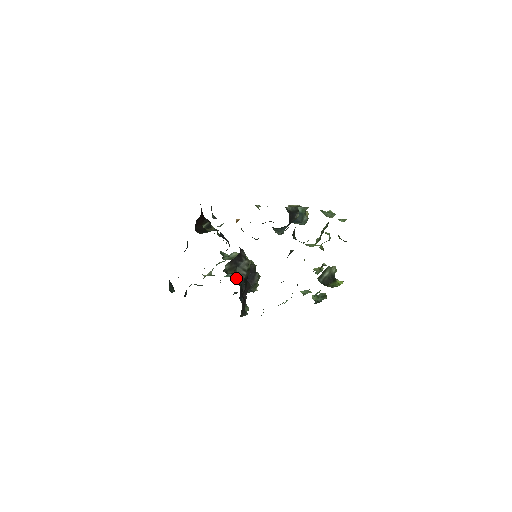
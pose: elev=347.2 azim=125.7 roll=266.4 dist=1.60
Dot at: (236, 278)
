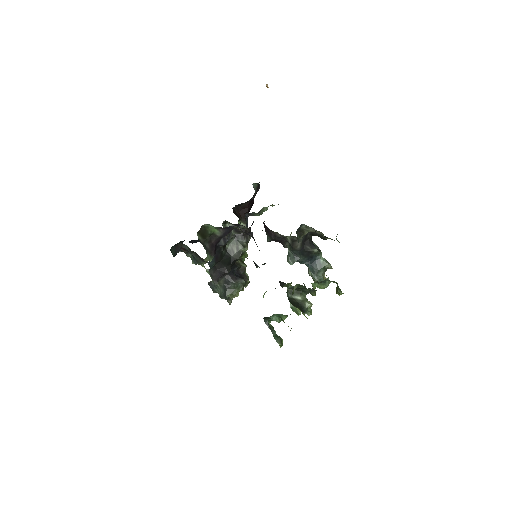
Dot at: (226, 247)
